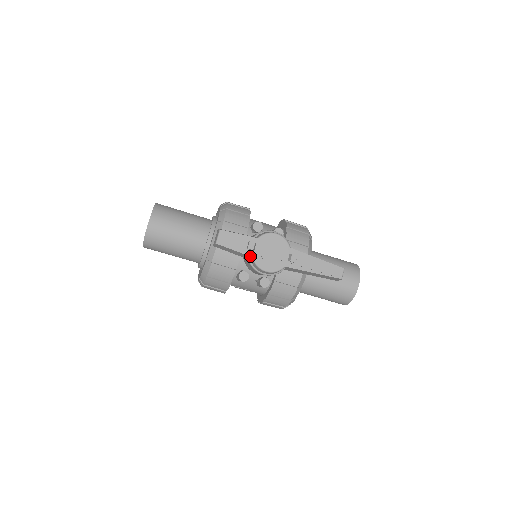
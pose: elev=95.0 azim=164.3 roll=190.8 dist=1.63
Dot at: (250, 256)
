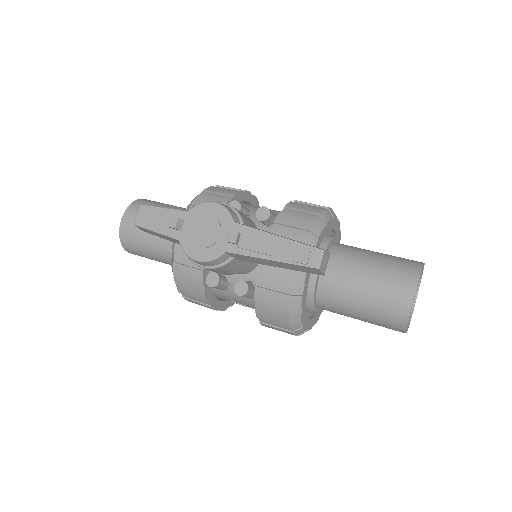
Dot at: (175, 239)
